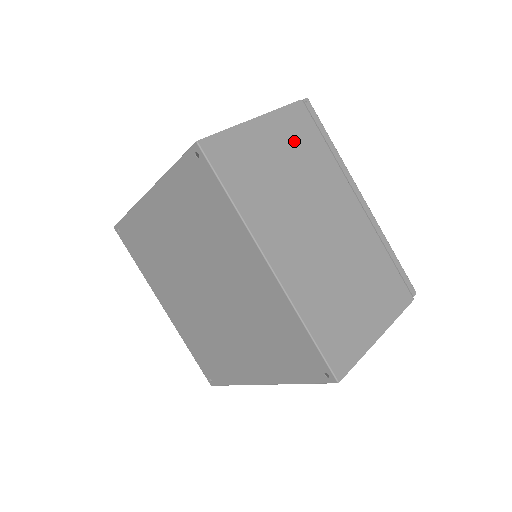
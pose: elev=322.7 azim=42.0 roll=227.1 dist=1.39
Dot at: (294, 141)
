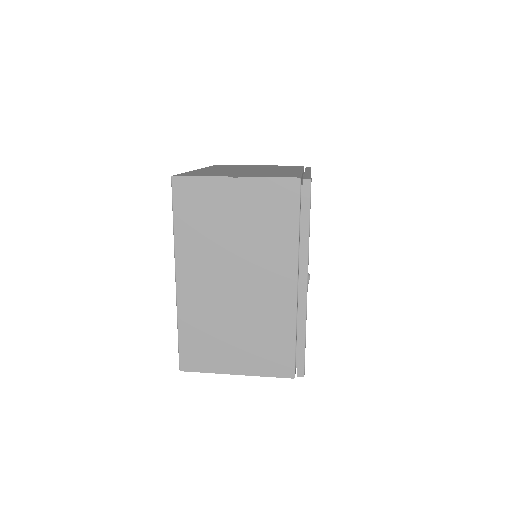
Dot at: occluded
